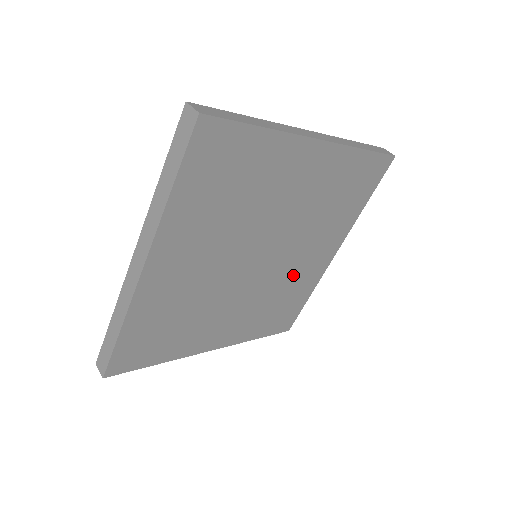
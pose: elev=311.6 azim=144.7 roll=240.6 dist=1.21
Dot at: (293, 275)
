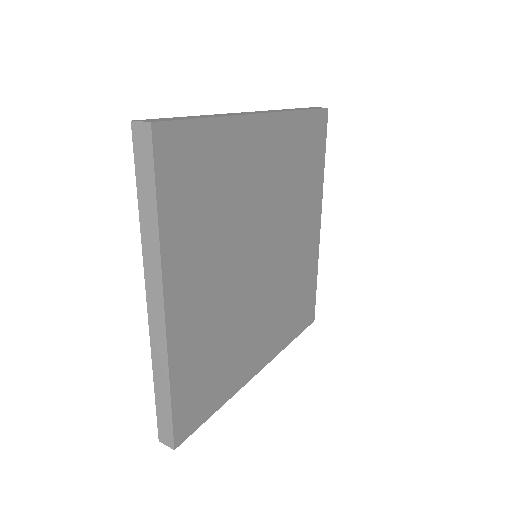
Dot at: (295, 261)
